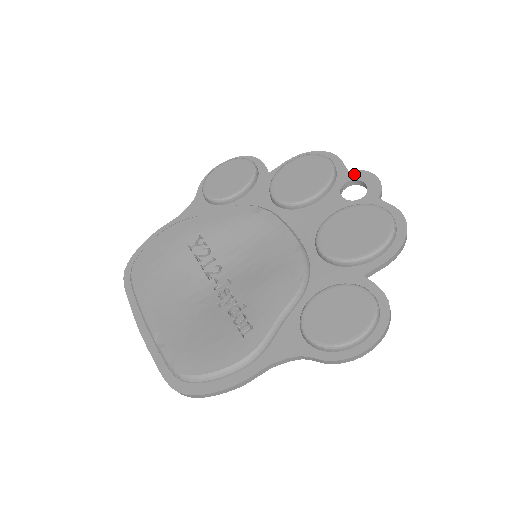
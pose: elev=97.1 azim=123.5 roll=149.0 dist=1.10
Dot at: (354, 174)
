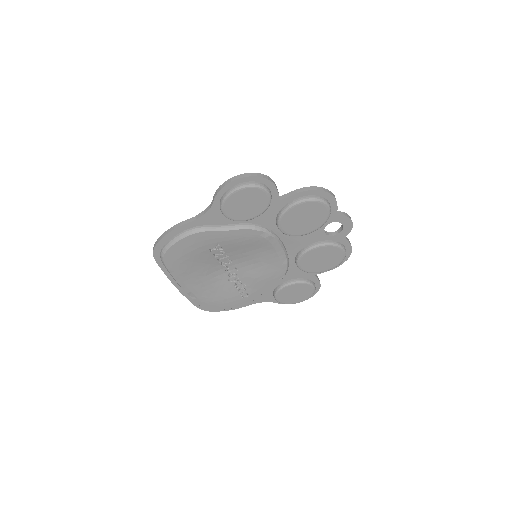
Dot at: (340, 218)
